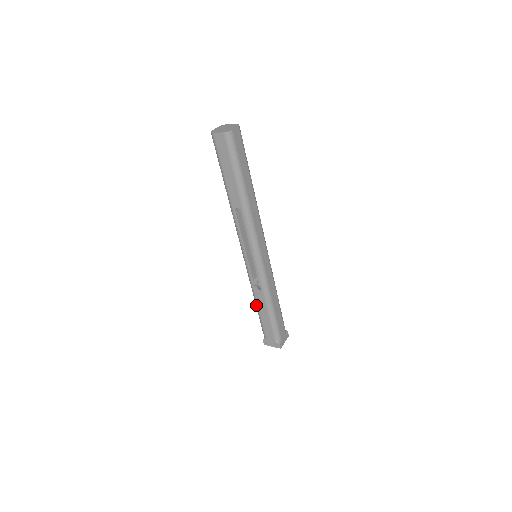
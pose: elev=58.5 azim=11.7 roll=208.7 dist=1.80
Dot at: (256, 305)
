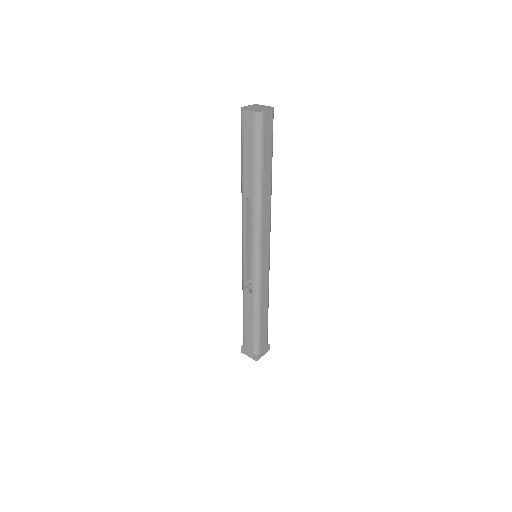
Dot at: (243, 308)
